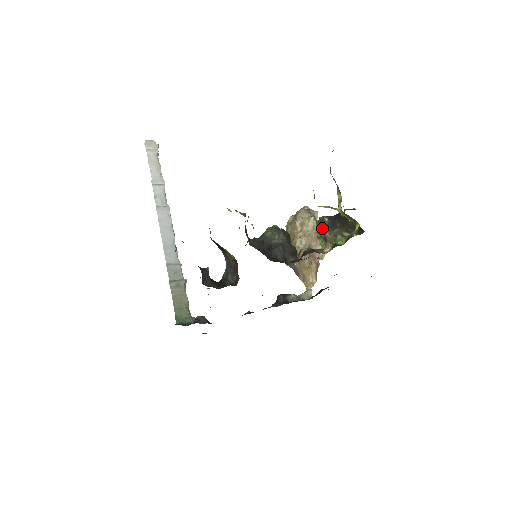
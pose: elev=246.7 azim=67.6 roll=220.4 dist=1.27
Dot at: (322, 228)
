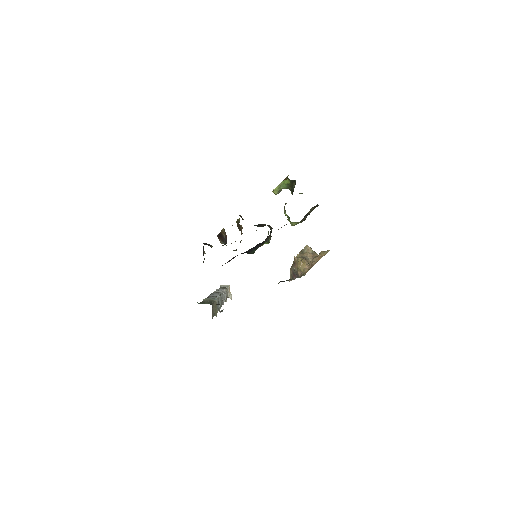
Dot at: occluded
